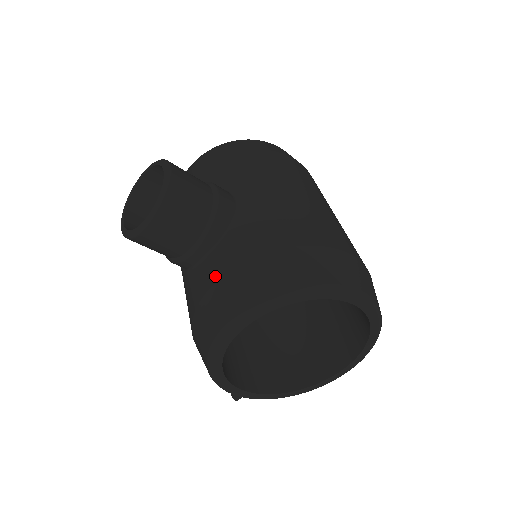
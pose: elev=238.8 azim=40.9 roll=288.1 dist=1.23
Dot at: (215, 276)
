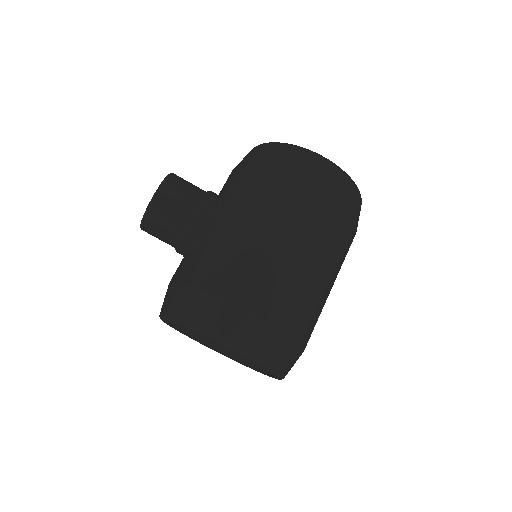
Dot at: occluded
